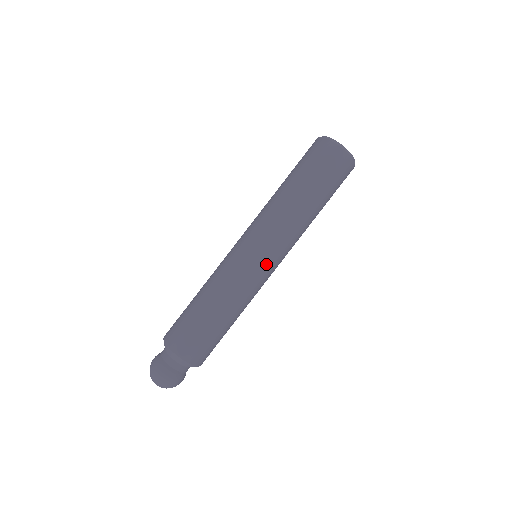
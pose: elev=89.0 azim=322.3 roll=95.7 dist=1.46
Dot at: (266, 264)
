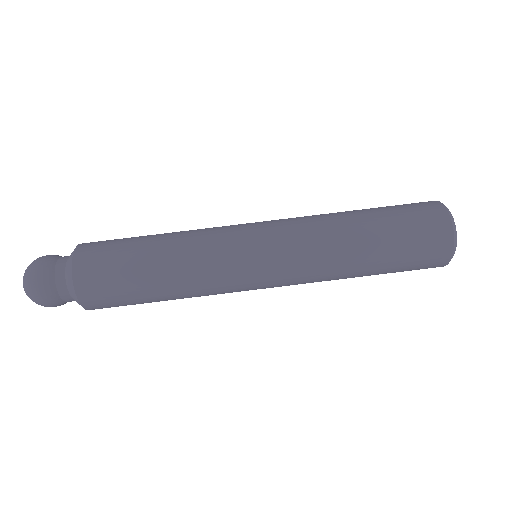
Dot at: (255, 248)
